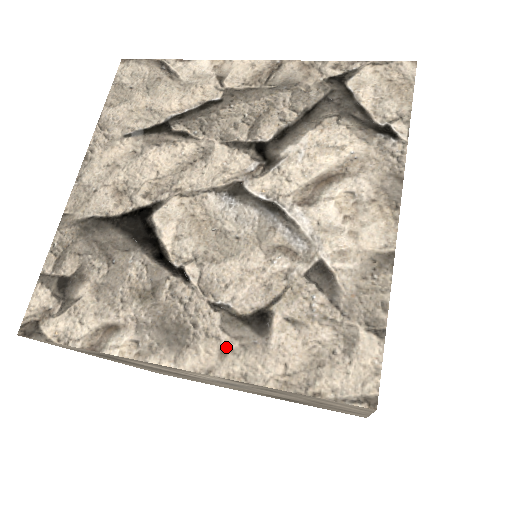
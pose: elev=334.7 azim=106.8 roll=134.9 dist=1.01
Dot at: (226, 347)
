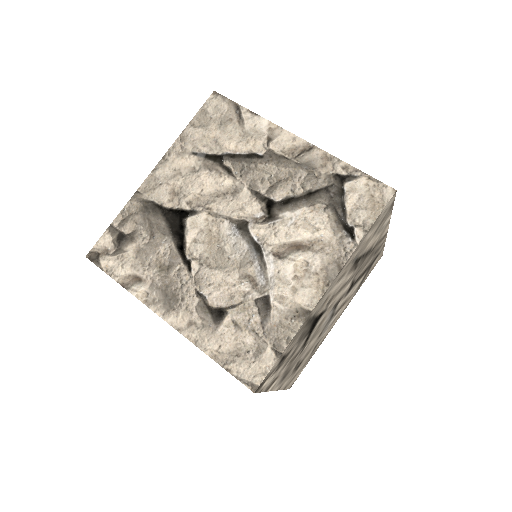
Dot at: (194, 320)
